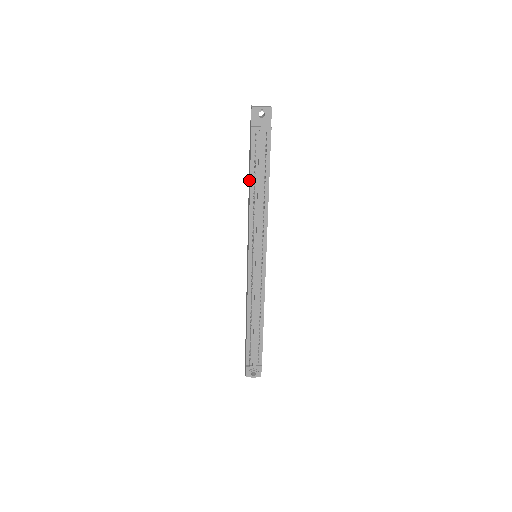
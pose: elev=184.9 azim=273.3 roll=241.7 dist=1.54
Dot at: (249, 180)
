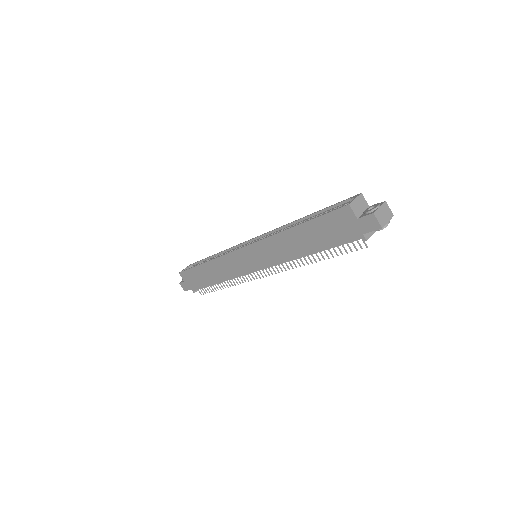
Dot at: (307, 241)
